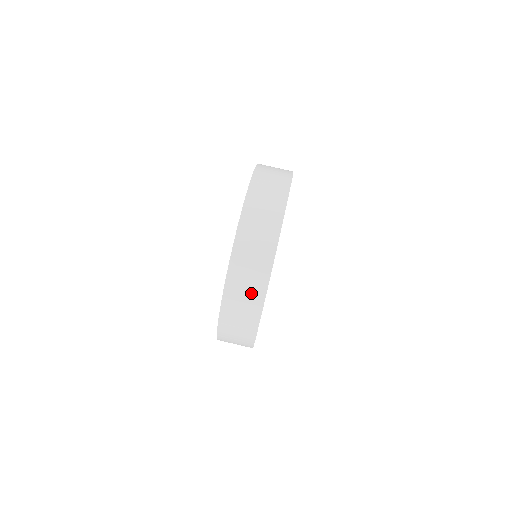
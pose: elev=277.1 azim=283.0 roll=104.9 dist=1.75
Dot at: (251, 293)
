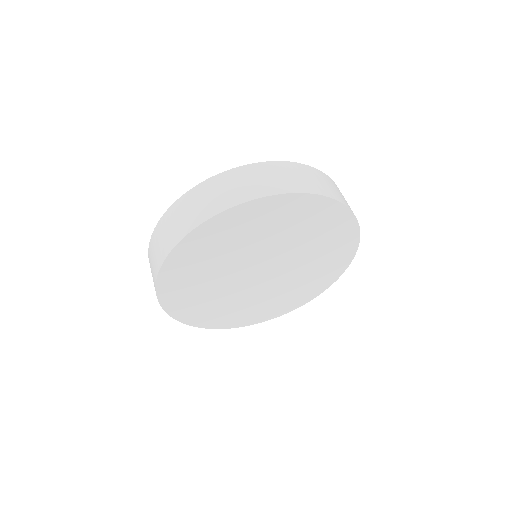
Dot at: (197, 211)
